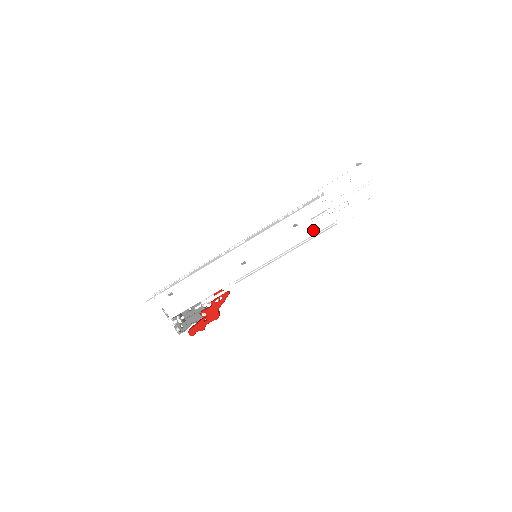
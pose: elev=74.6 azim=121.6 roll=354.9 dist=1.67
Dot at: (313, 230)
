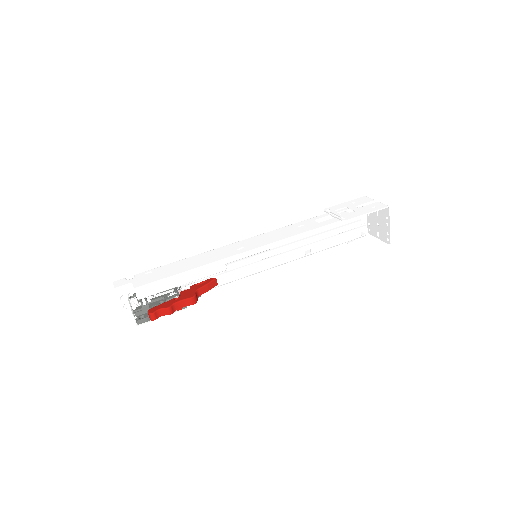
Dot at: (319, 227)
